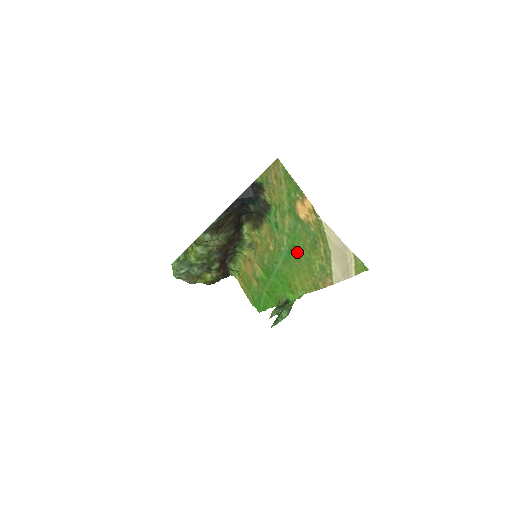
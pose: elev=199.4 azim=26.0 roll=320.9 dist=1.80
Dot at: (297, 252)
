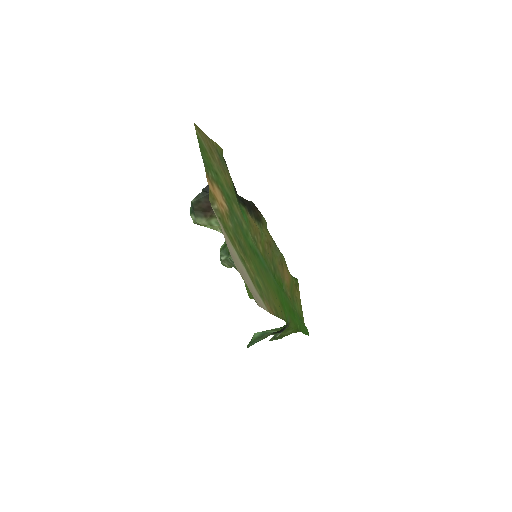
Dot at: (254, 257)
